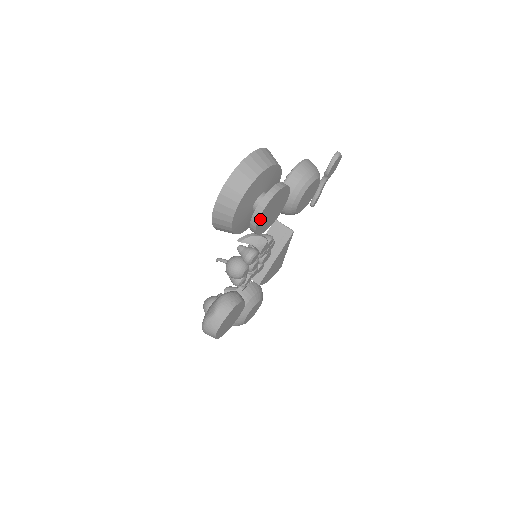
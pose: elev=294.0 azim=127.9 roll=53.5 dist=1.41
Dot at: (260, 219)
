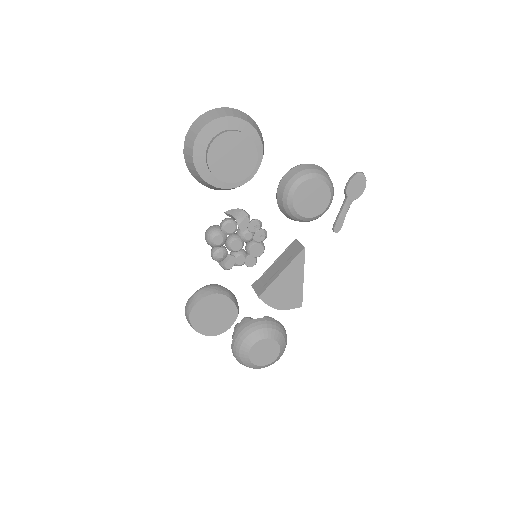
Dot at: (212, 153)
